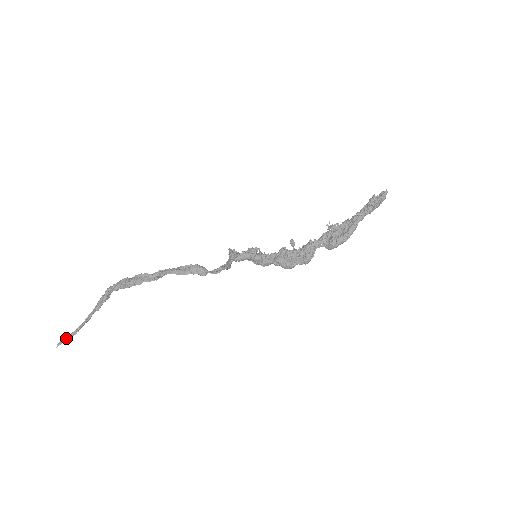
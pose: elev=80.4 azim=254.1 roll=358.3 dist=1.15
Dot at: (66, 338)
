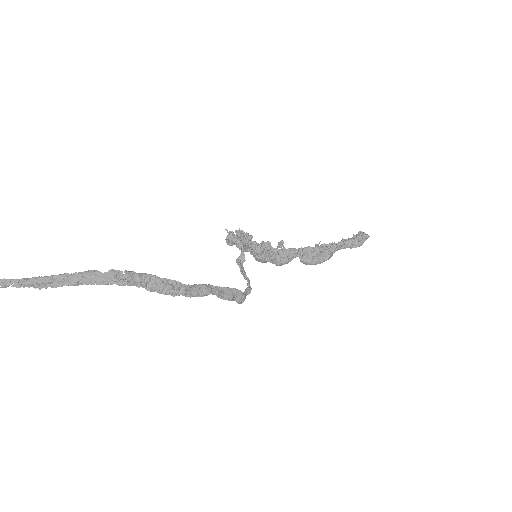
Dot at: out of frame
